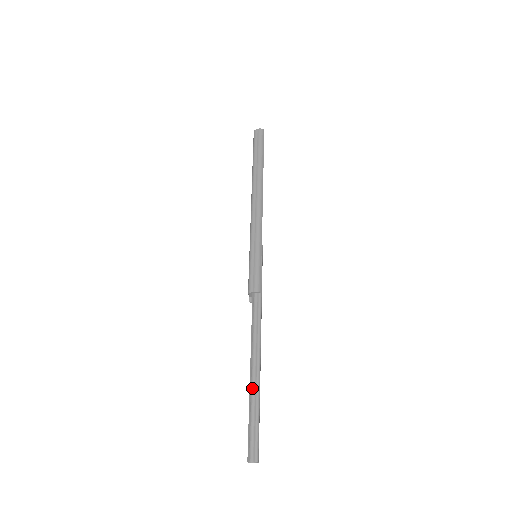
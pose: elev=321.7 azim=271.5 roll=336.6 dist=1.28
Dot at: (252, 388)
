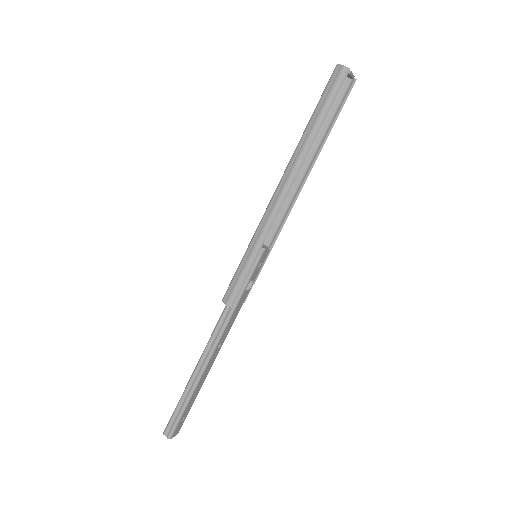
Dot at: (189, 385)
